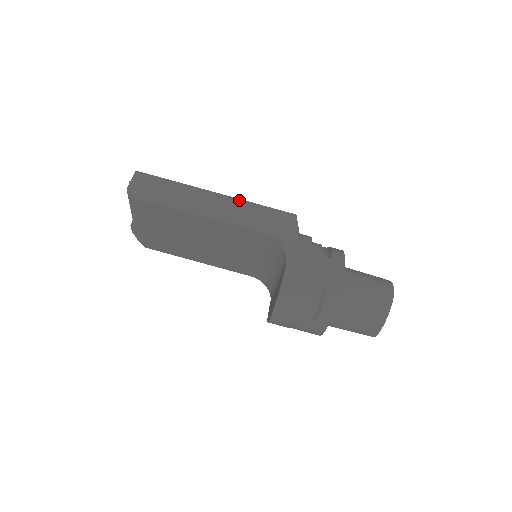
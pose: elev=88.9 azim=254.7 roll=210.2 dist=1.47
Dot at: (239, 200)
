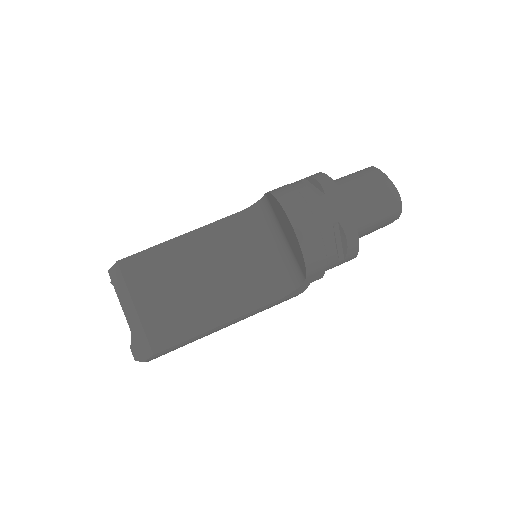
Dot at: occluded
